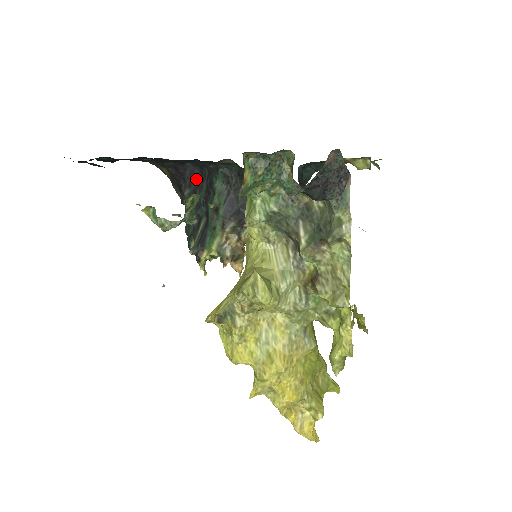
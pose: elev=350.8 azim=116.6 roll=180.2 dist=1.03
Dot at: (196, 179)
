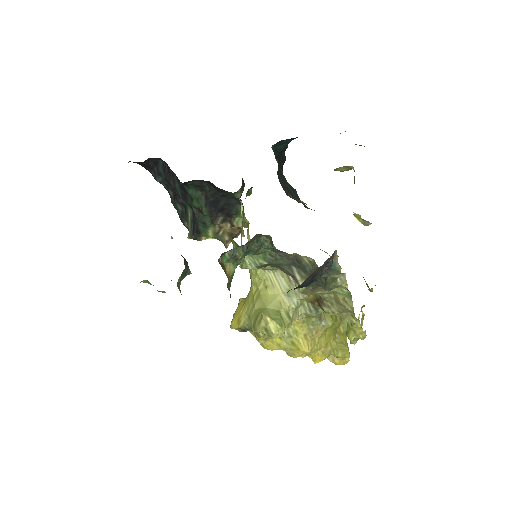
Dot at: (164, 170)
